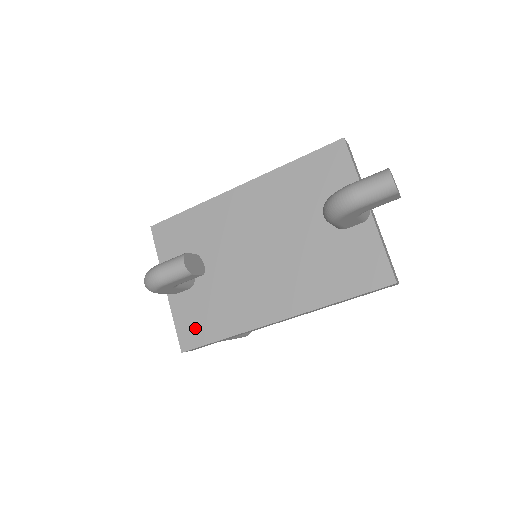
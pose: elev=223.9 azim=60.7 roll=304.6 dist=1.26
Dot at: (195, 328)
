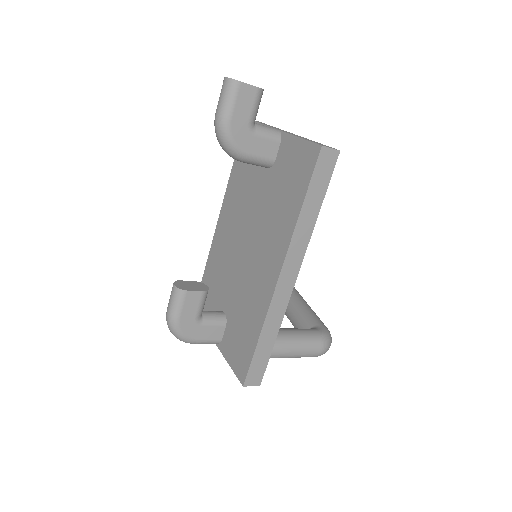
Dot at: (241, 353)
